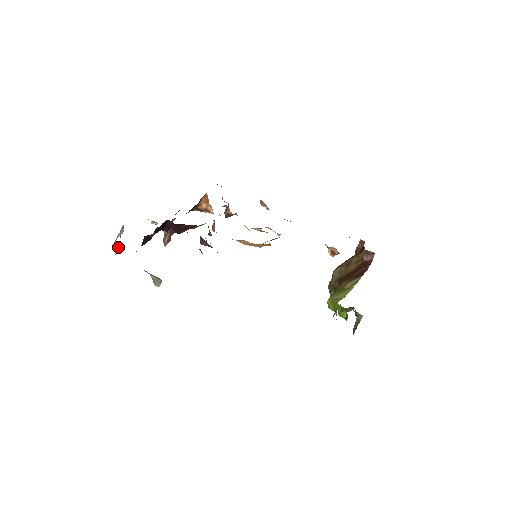
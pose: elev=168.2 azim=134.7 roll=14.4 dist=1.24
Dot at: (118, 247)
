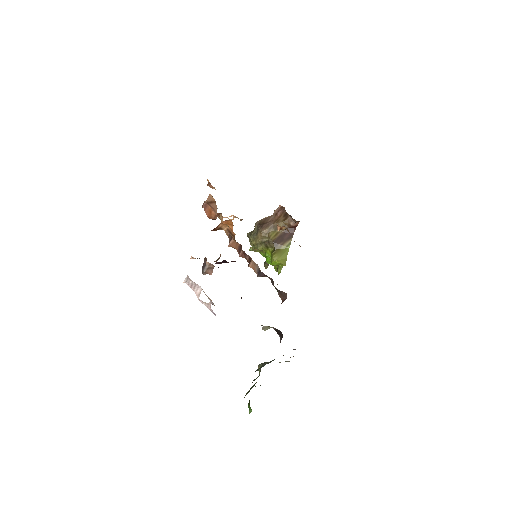
Dot at: (200, 301)
